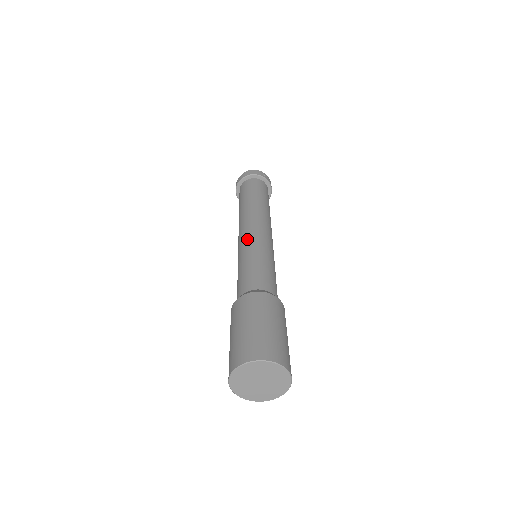
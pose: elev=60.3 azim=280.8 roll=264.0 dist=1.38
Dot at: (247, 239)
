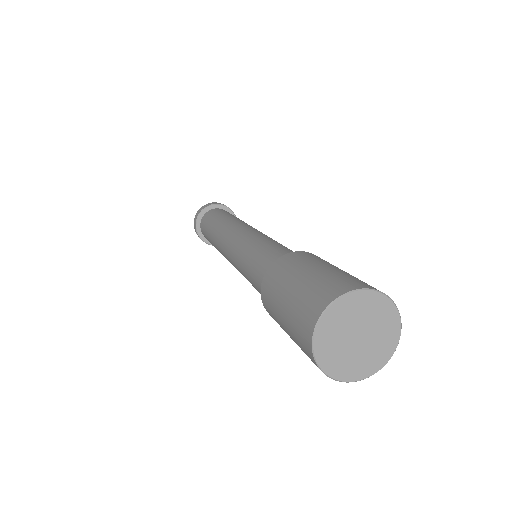
Dot at: (234, 244)
